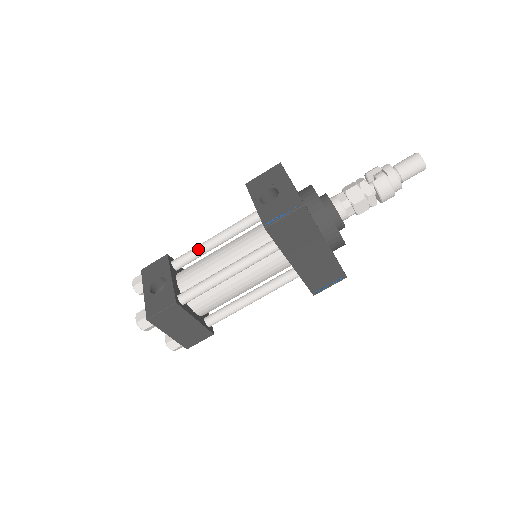
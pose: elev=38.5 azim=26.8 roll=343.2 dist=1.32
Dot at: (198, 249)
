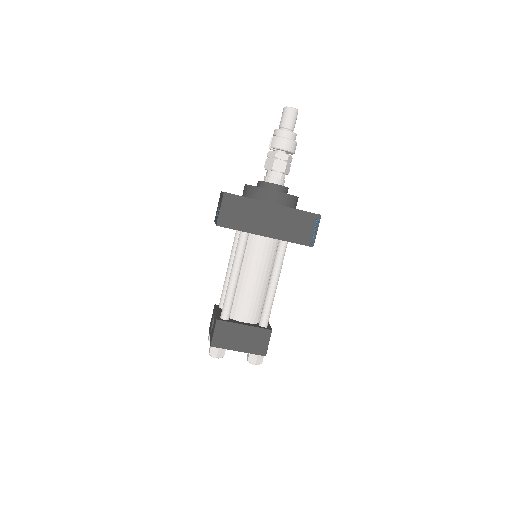
Dot at: (224, 284)
